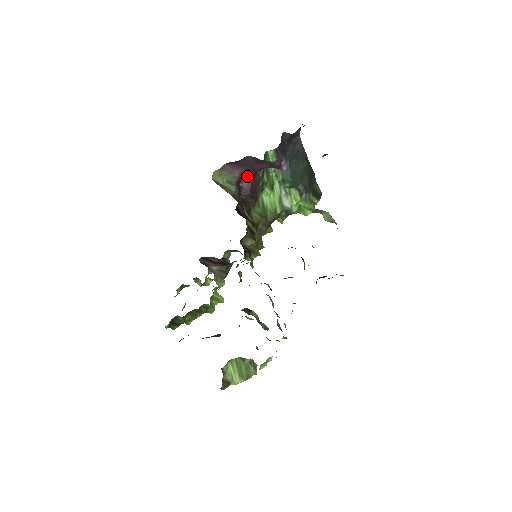
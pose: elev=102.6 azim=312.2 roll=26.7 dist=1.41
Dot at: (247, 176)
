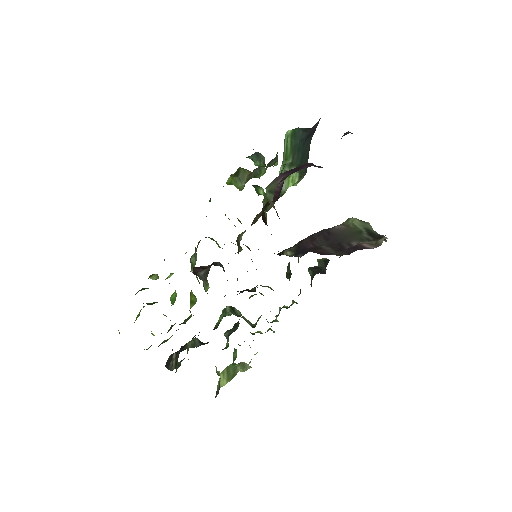
Dot at: (284, 178)
